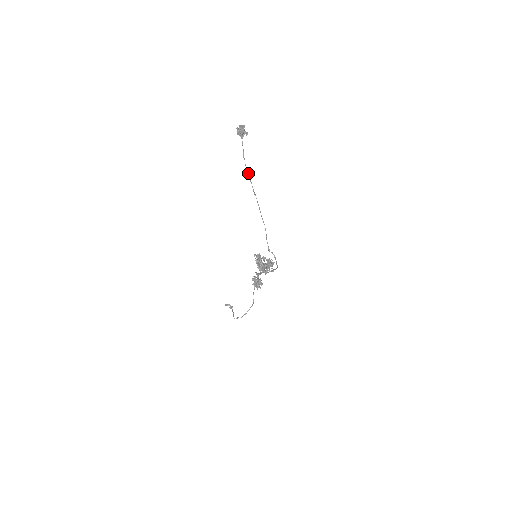
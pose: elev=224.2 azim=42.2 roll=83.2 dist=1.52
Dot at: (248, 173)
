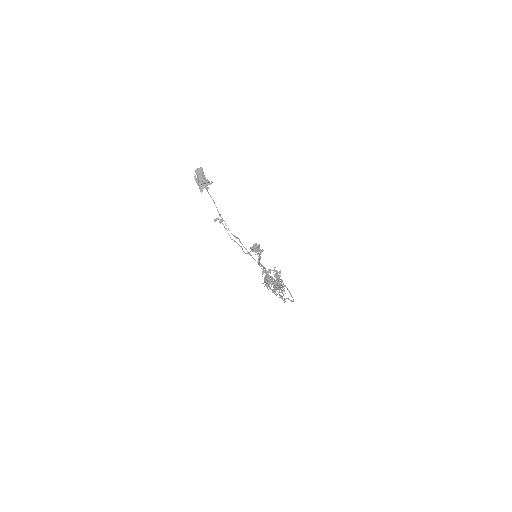
Dot at: (234, 235)
